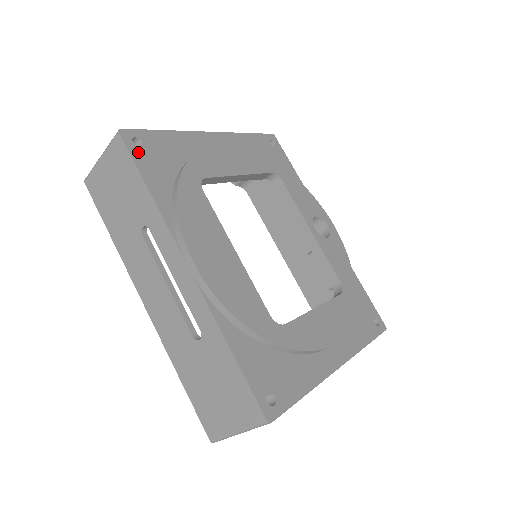
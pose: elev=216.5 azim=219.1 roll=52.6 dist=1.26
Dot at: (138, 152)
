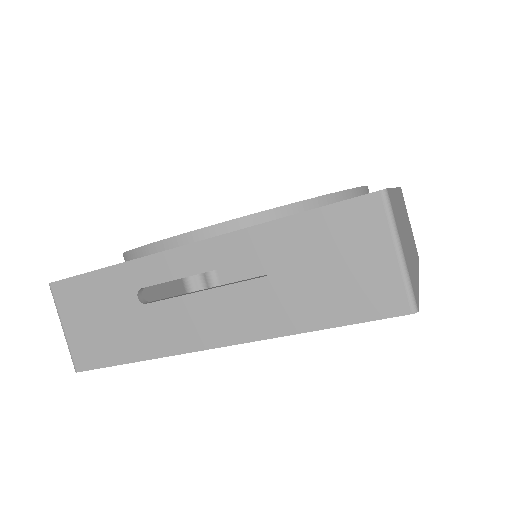
Dot at: occluded
